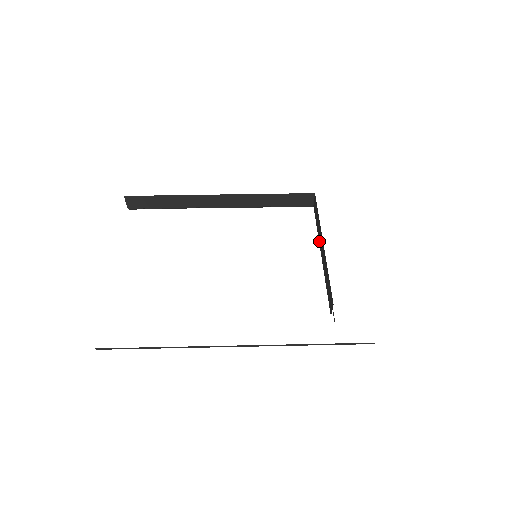
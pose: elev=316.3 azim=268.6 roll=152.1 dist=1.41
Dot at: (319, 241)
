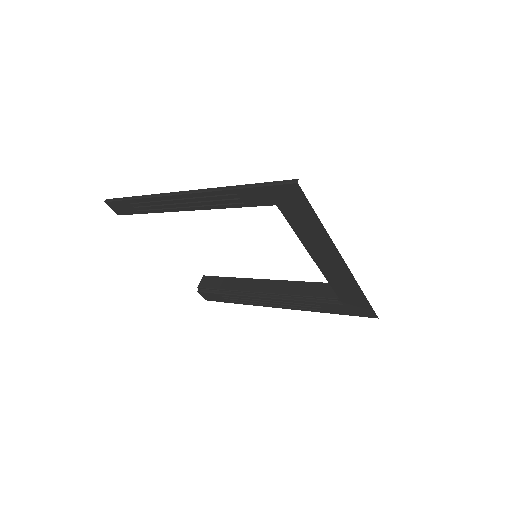
Dot at: occluded
